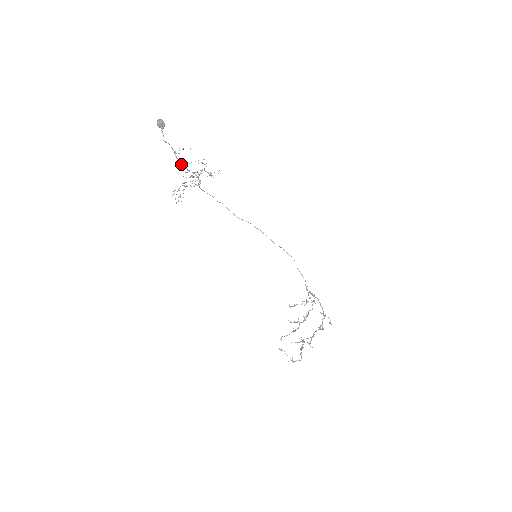
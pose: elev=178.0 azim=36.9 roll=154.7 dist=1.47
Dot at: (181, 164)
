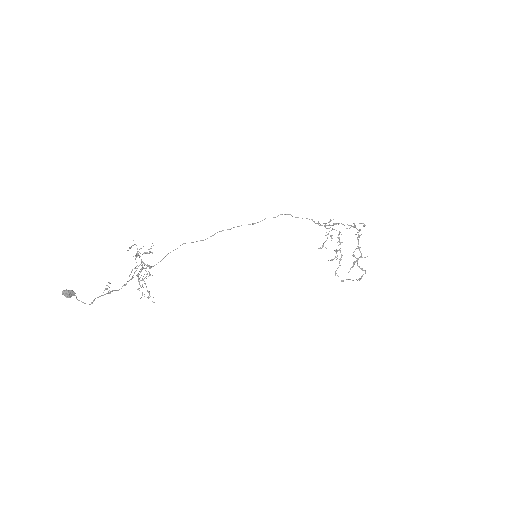
Dot at: occluded
